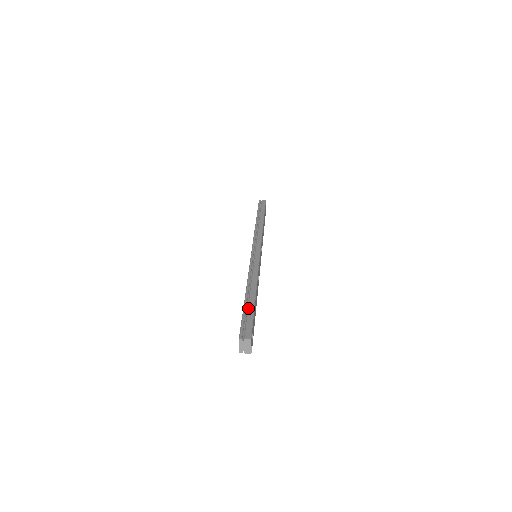
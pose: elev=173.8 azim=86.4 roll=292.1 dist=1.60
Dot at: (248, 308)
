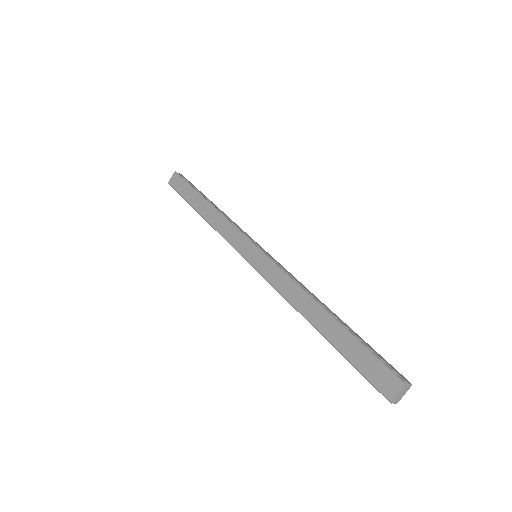
Dot at: (358, 337)
